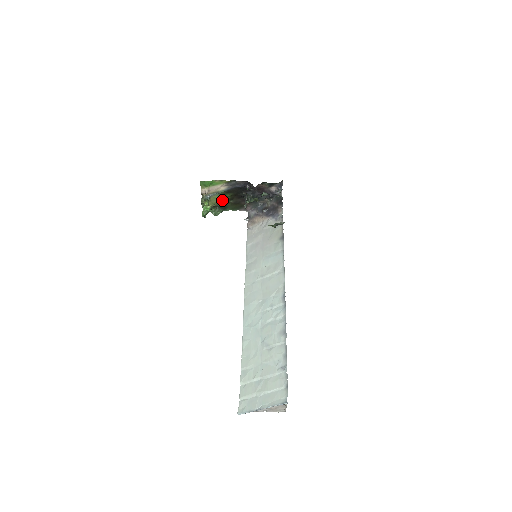
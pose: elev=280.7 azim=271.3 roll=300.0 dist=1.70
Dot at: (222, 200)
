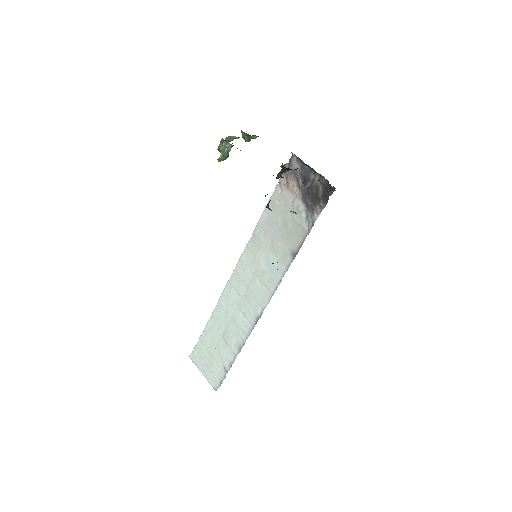
Dot at: occluded
